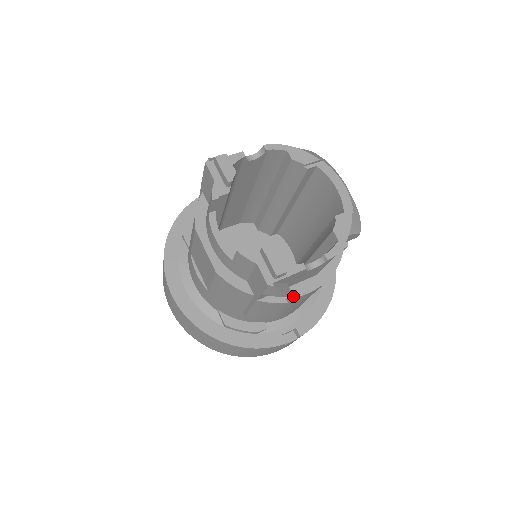
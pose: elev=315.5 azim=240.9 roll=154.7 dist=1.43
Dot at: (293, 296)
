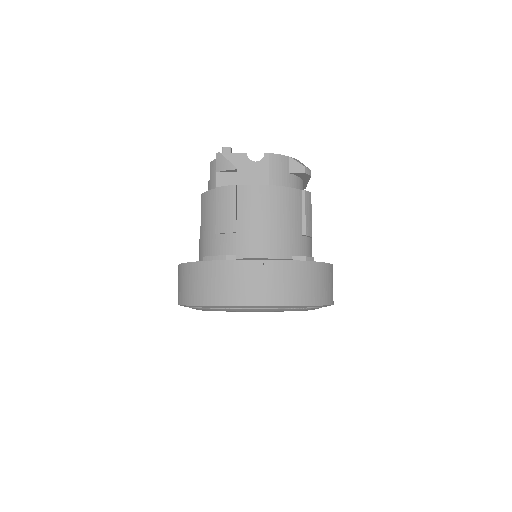
Dot at: (236, 169)
